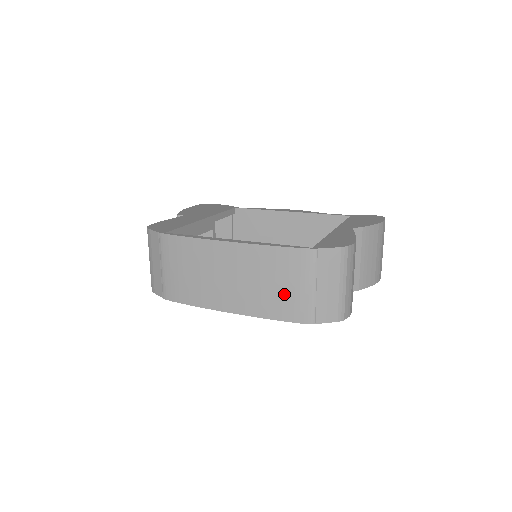
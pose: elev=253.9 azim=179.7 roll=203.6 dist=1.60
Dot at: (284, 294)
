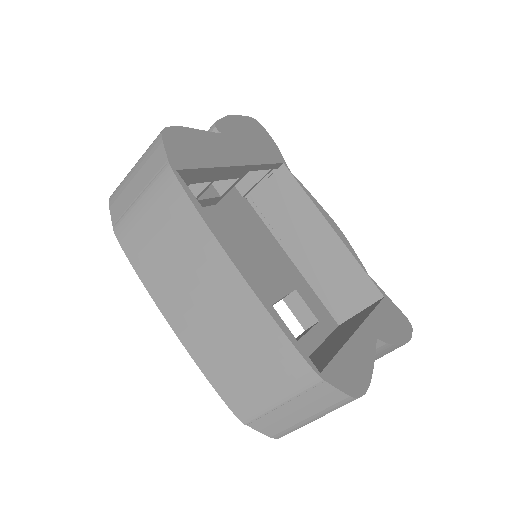
Dot at: (244, 376)
